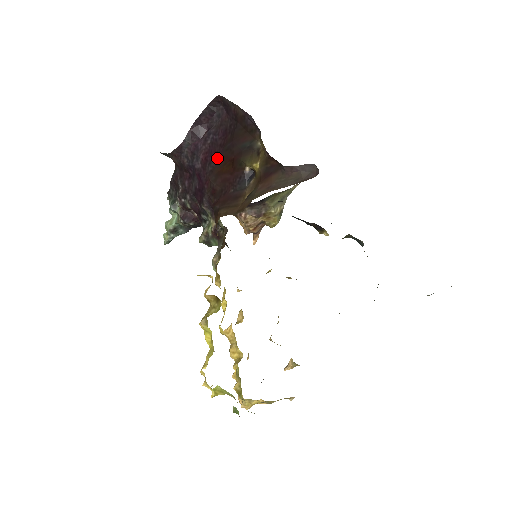
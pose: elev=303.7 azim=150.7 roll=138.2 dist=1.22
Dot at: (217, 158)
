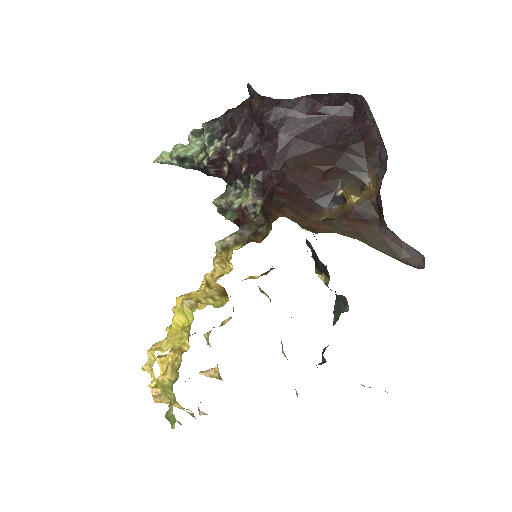
Dot at: (311, 149)
